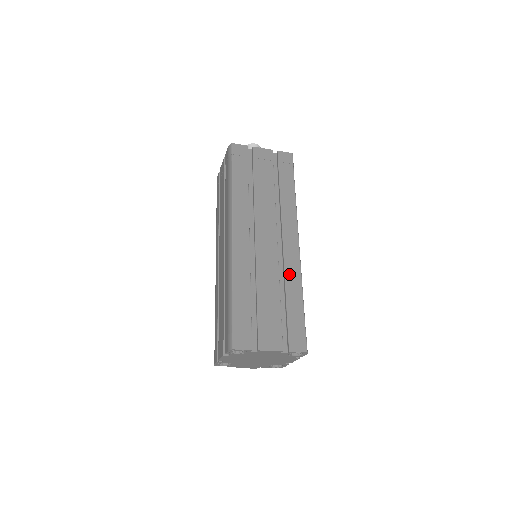
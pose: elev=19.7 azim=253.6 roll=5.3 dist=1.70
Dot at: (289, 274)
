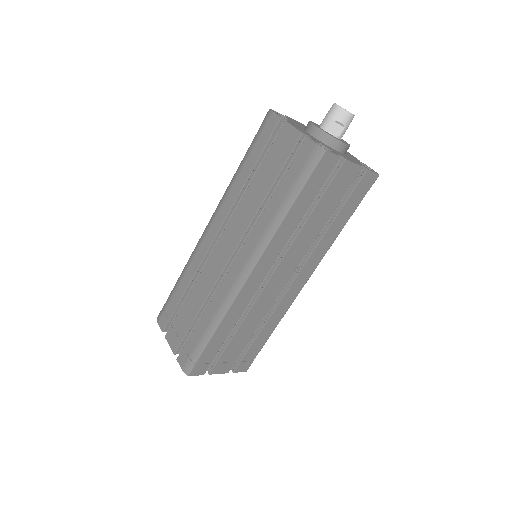
Dot at: (276, 313)
